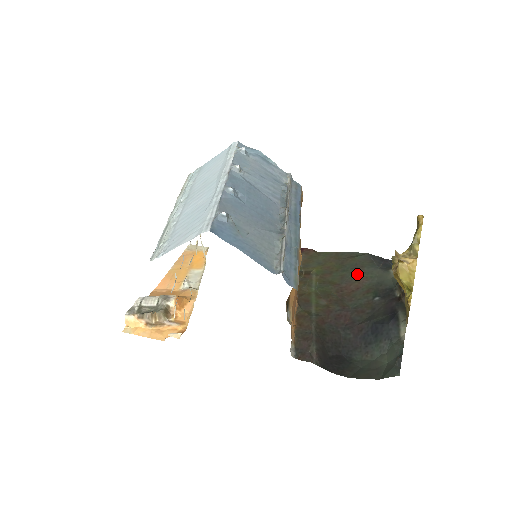
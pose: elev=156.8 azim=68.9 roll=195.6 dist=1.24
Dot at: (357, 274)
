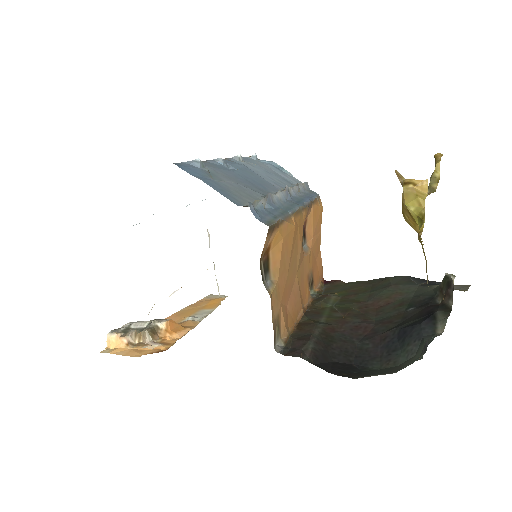
Dot at: (389, 291)
